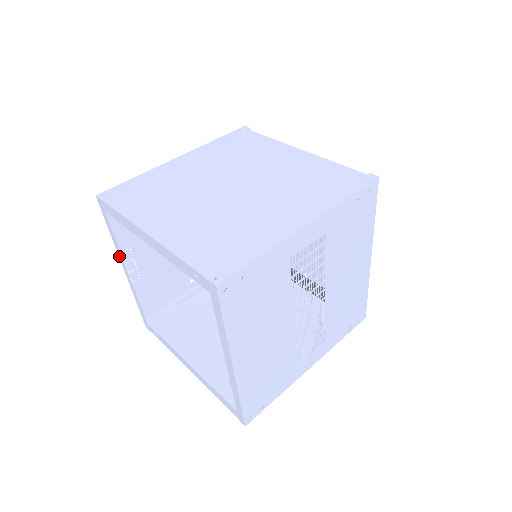
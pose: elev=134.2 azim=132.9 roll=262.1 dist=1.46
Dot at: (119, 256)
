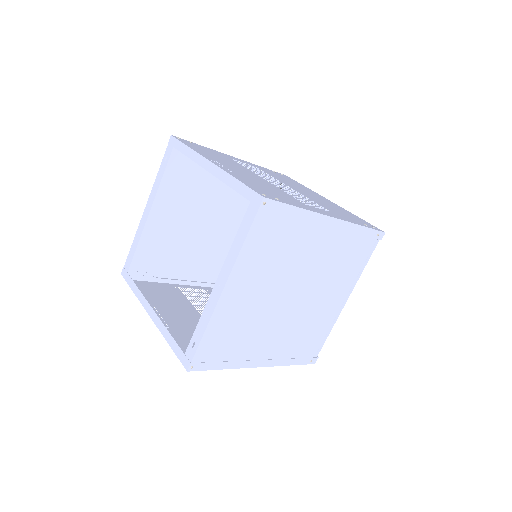
Dot at: (143, 305)
